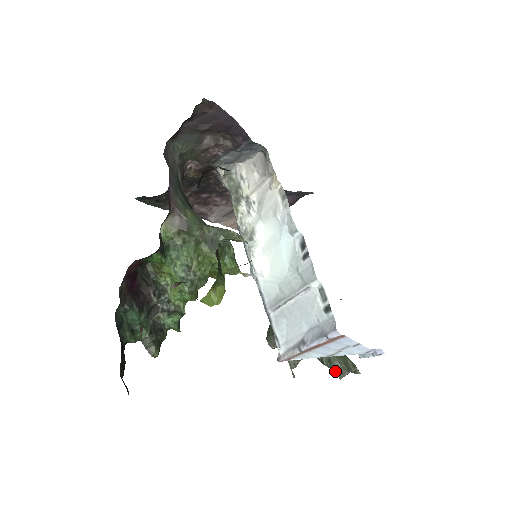
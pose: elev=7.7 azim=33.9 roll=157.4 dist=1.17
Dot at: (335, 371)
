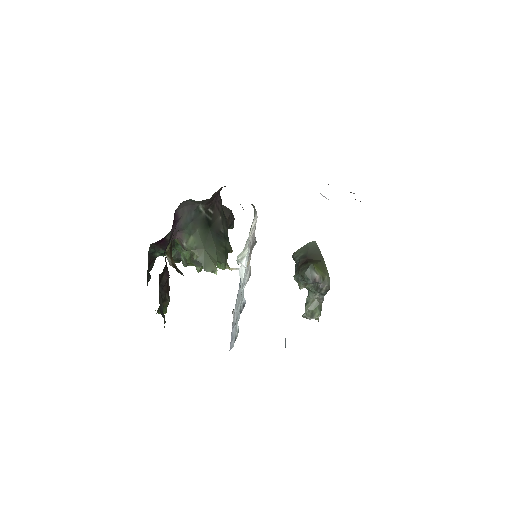
Dot at: occluded
